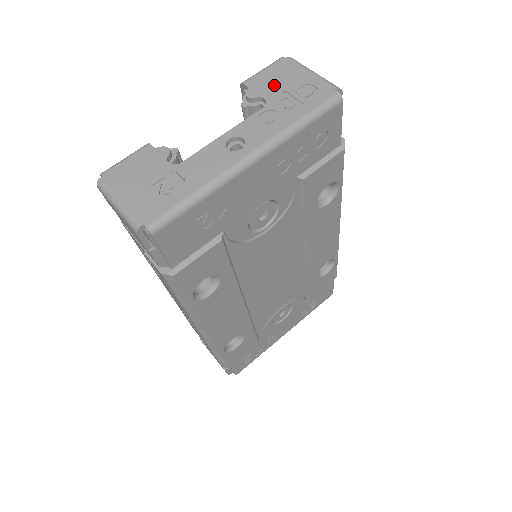
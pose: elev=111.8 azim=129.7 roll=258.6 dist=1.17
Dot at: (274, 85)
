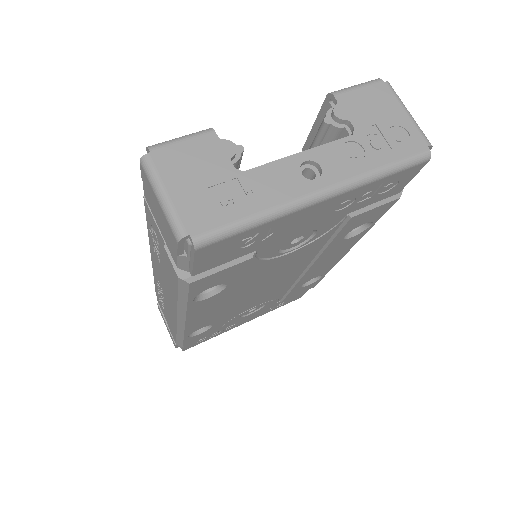
Dot at: (366, 112)
